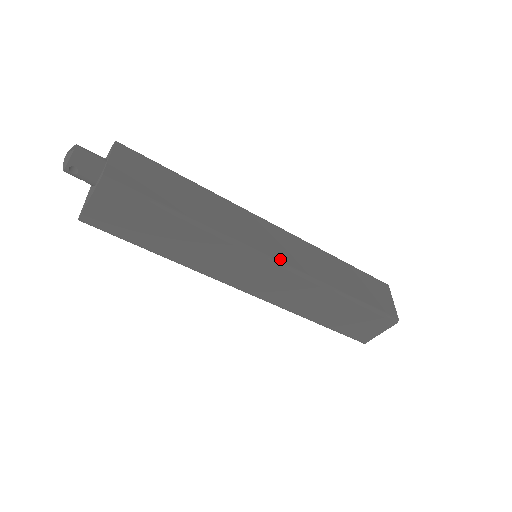
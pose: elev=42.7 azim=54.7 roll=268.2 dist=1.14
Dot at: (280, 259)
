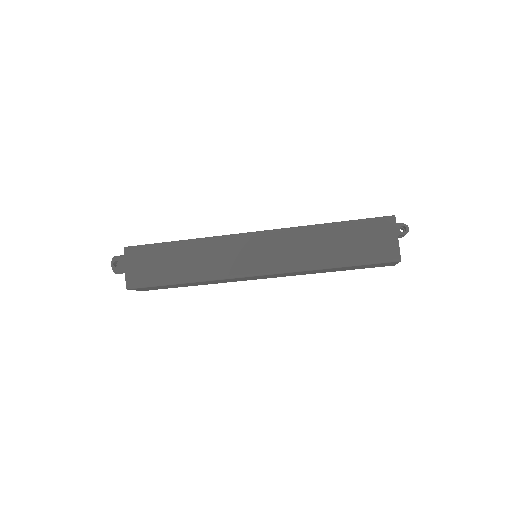
Dot at: (258, 232)
